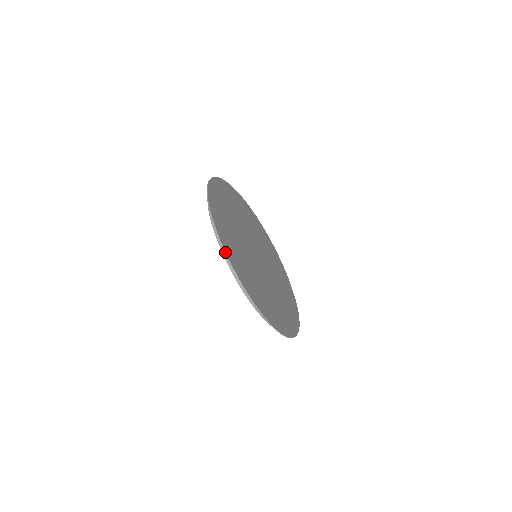
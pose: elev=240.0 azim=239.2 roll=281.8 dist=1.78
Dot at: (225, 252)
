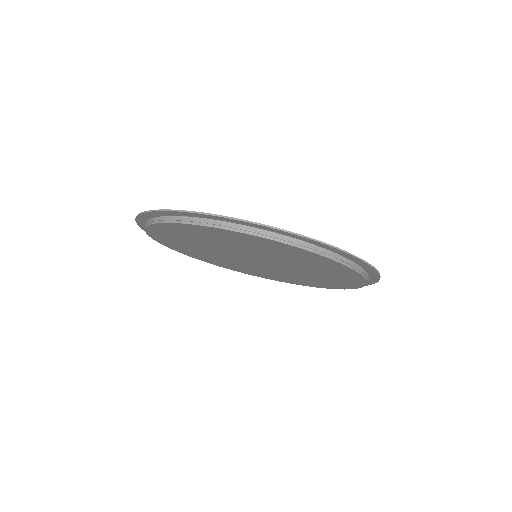
Dot at: (246, 221)
